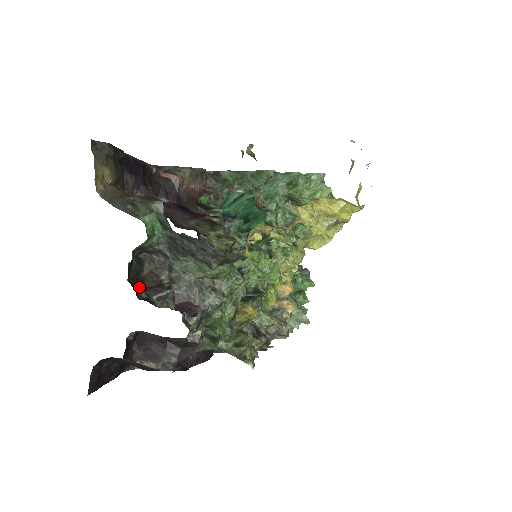
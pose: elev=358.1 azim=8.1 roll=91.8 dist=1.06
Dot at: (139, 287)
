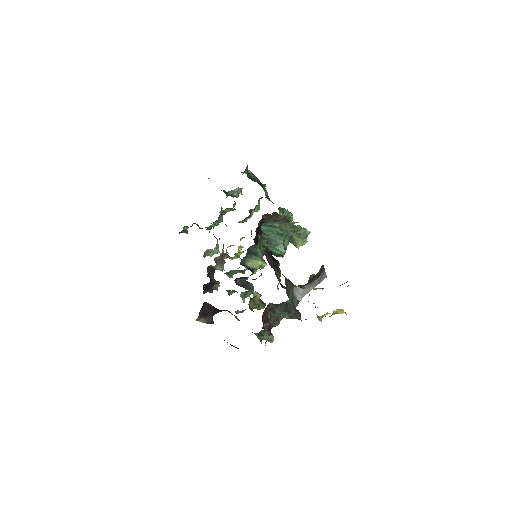
Dot at: (262, 320)
